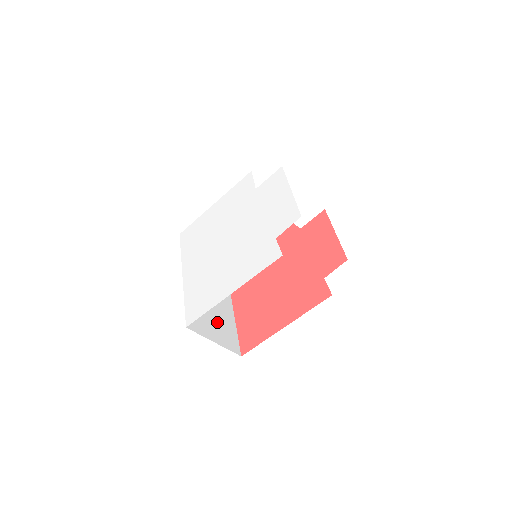
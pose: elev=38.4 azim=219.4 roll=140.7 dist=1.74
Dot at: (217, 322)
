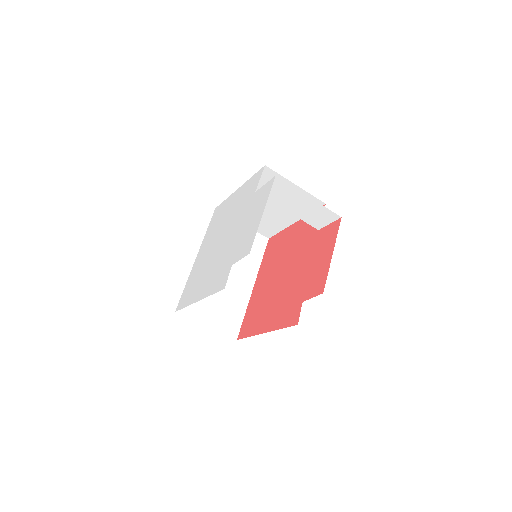
Dot at: (221, 305)
